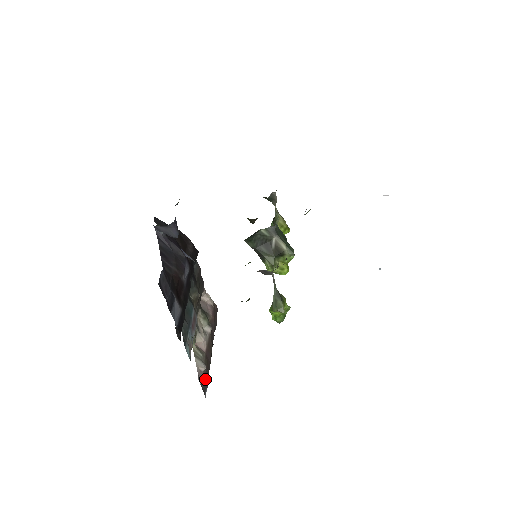
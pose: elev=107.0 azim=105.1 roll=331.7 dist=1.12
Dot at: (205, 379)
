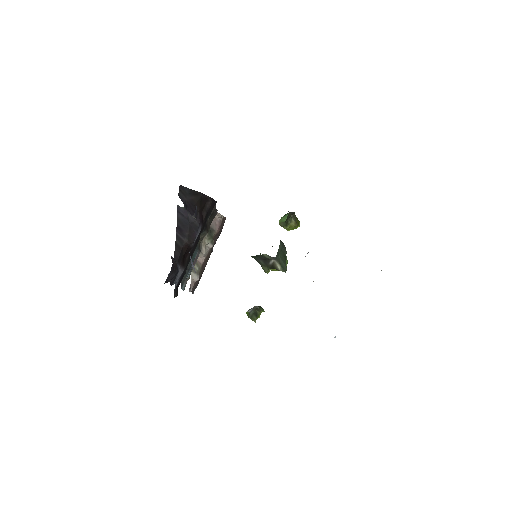
Dot at: (196, 284)
